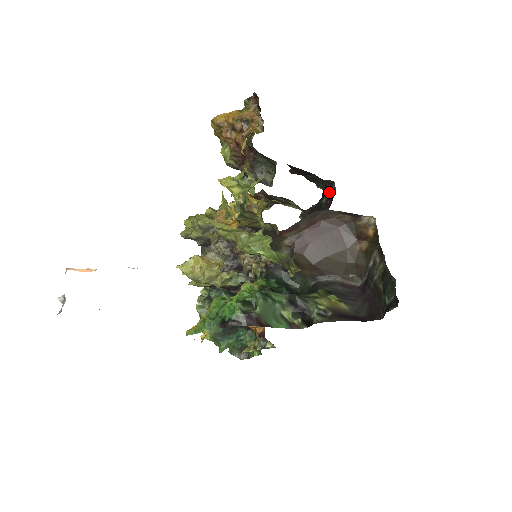
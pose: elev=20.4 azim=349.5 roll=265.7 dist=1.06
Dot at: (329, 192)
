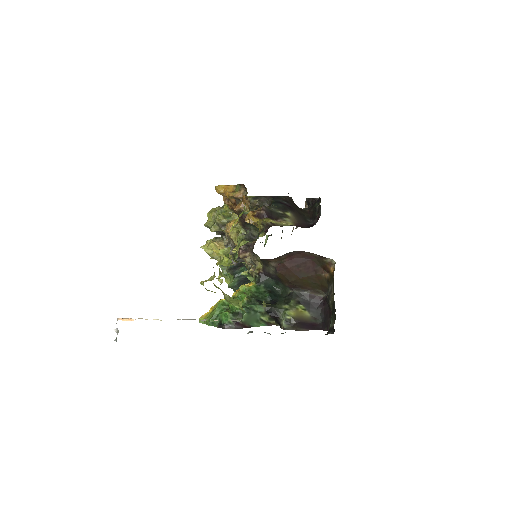
Dot at: (319, 208)
